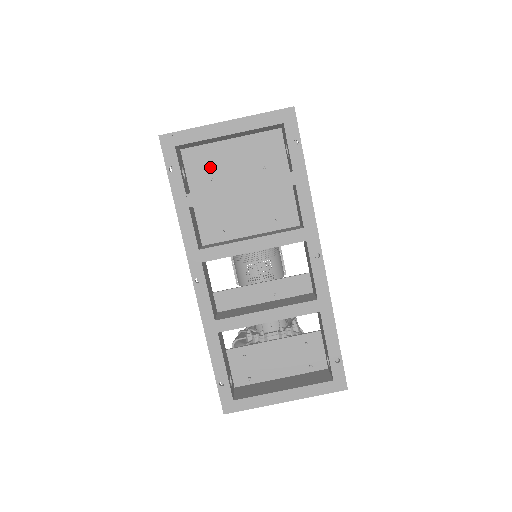
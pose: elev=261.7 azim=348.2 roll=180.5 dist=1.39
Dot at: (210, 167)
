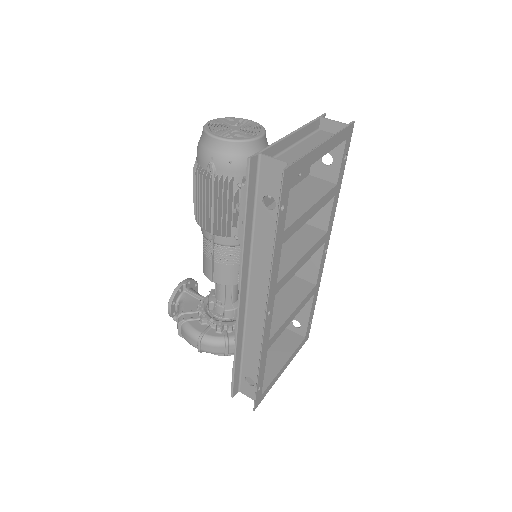
Dot at: occluded
